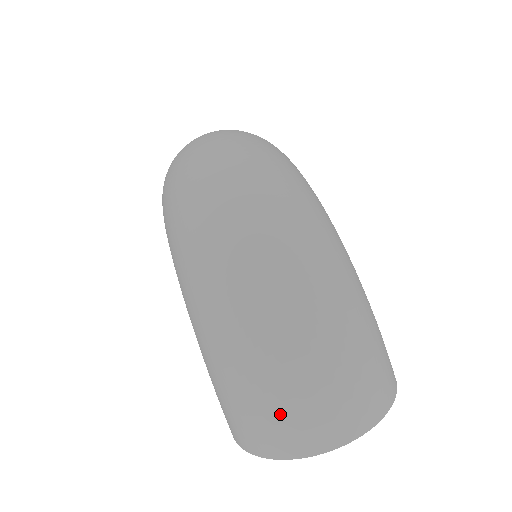
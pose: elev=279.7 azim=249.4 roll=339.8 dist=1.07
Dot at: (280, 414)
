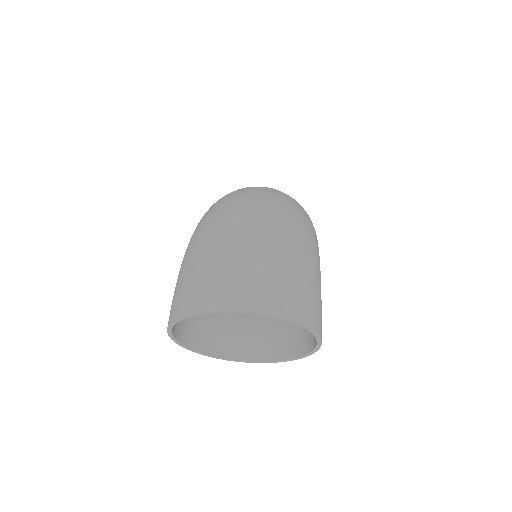
Dot at: (210, 272)
